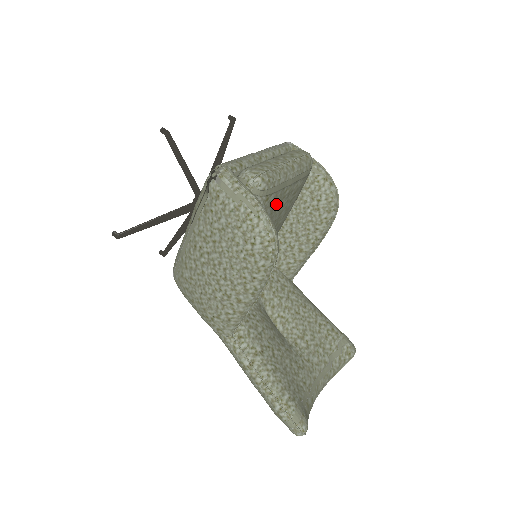
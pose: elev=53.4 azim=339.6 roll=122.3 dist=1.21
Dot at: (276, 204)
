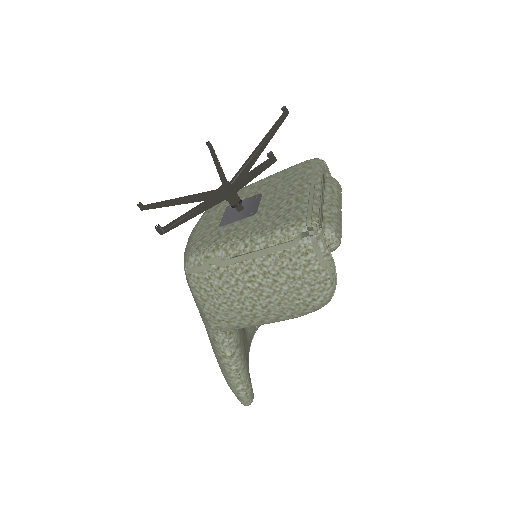
Dot at: occluded
